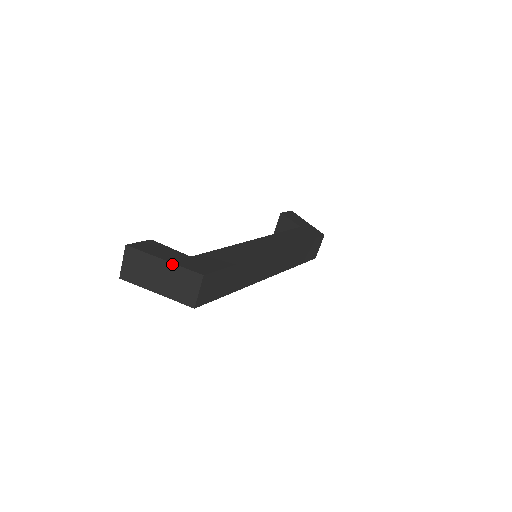
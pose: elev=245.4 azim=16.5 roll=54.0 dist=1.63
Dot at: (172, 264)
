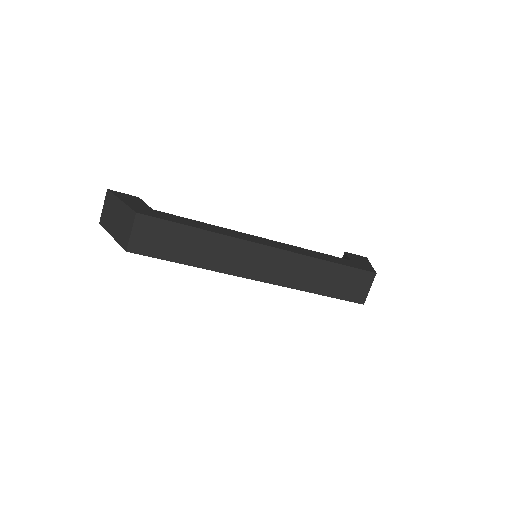
Dot at: (123, 203)
